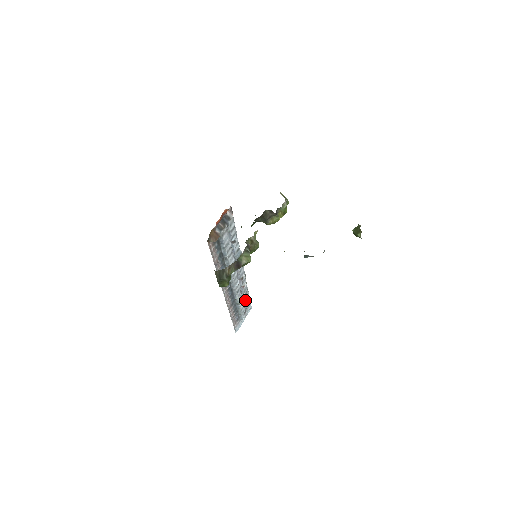
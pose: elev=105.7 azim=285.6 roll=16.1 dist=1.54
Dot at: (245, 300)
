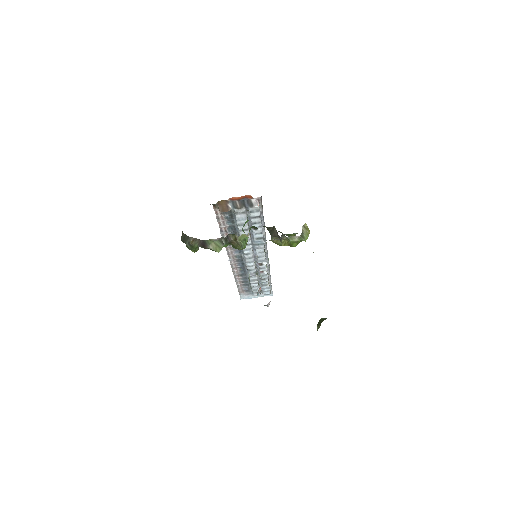
Dot at: (262, 283)
